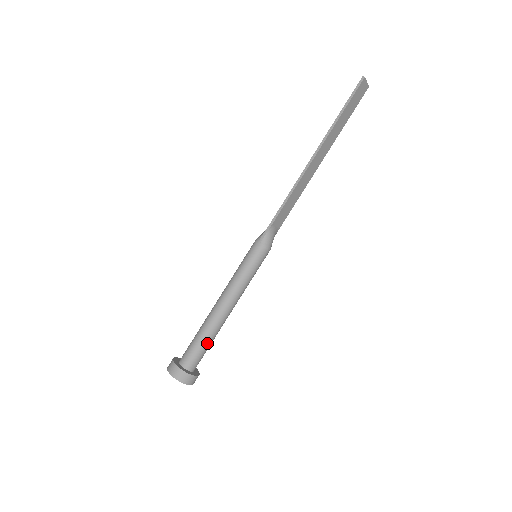
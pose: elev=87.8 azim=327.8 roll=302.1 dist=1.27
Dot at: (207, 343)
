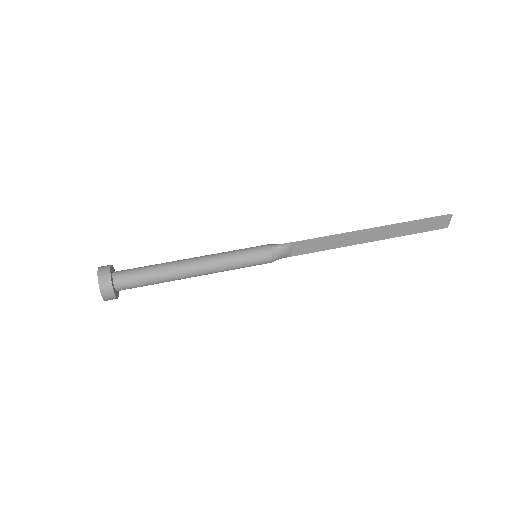
Dot at: (151, 279)
